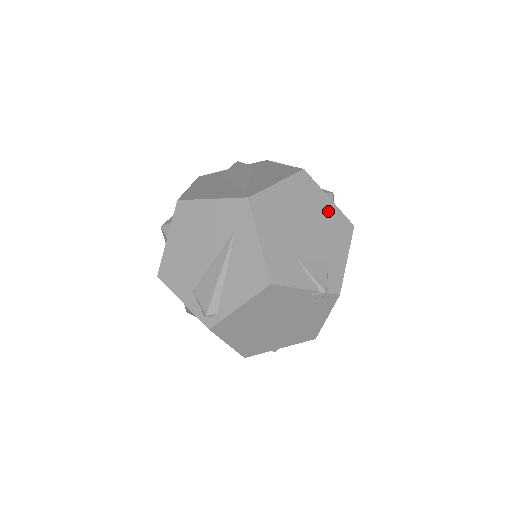
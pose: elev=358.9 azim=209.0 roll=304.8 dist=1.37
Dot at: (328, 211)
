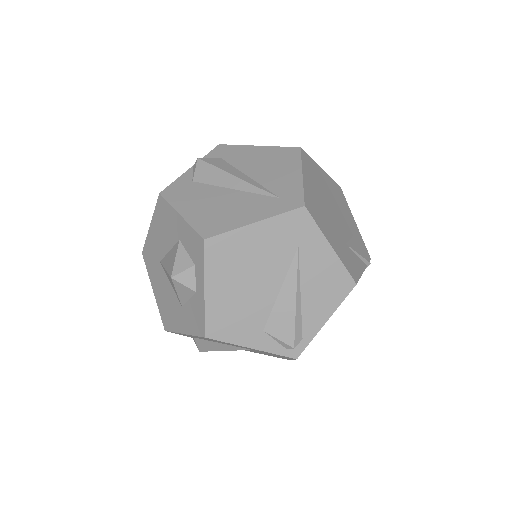
Dot at: (328, 183)
